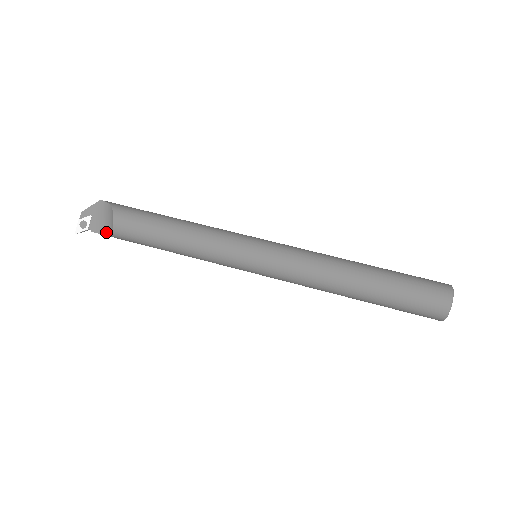
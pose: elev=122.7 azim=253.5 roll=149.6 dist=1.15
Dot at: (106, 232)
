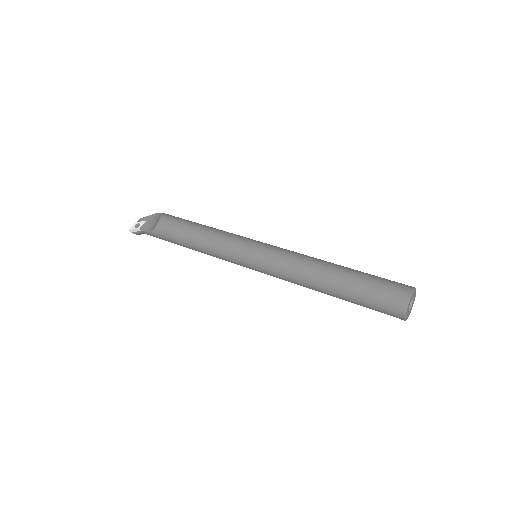
Dot at: (151, 230)
